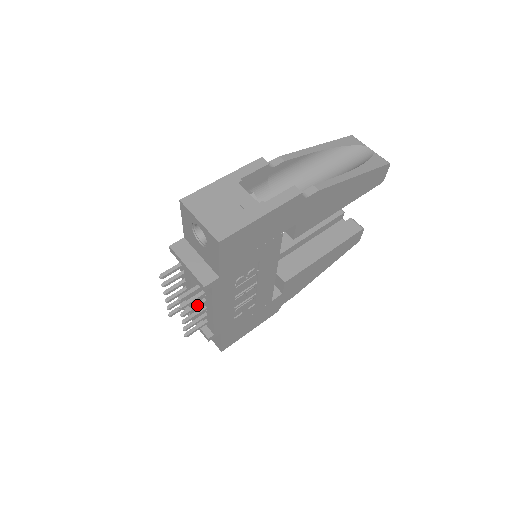
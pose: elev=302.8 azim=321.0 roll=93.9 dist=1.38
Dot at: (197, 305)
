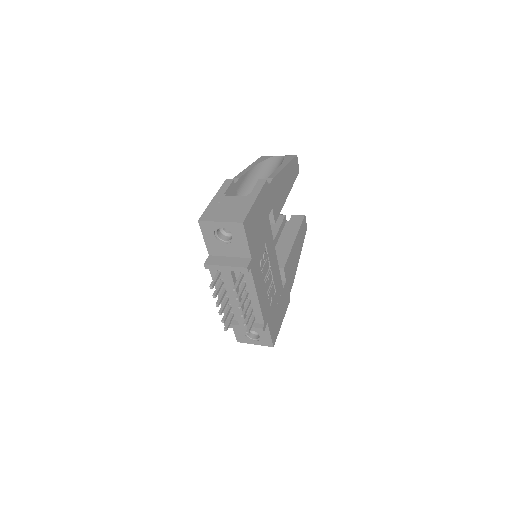
Dot at: (245, 297)
